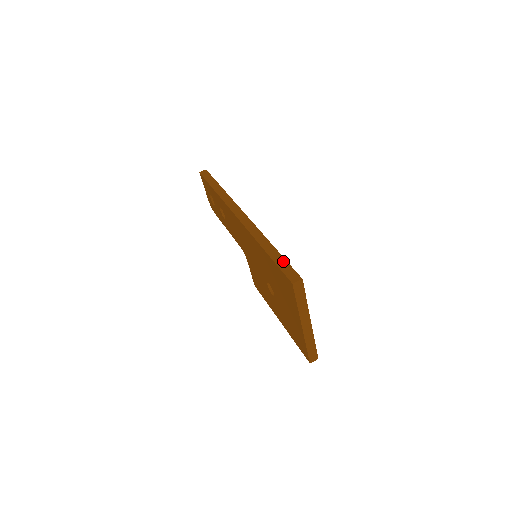
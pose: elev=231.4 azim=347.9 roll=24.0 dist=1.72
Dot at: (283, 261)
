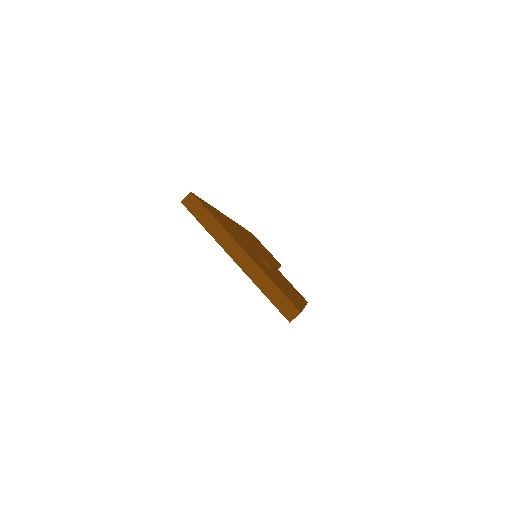
Dot at: occluded
